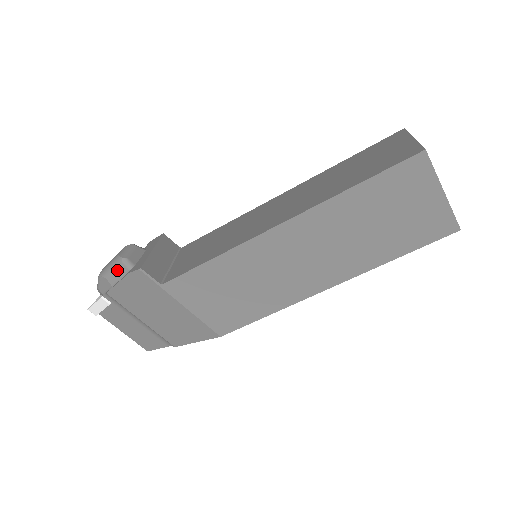
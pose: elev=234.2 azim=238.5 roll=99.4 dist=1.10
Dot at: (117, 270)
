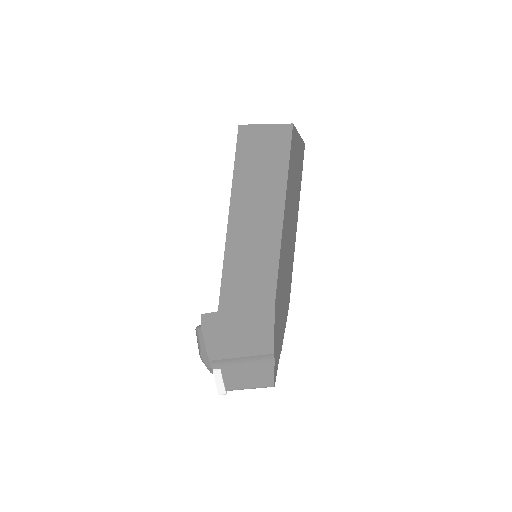
Dot at: (200, 337)
